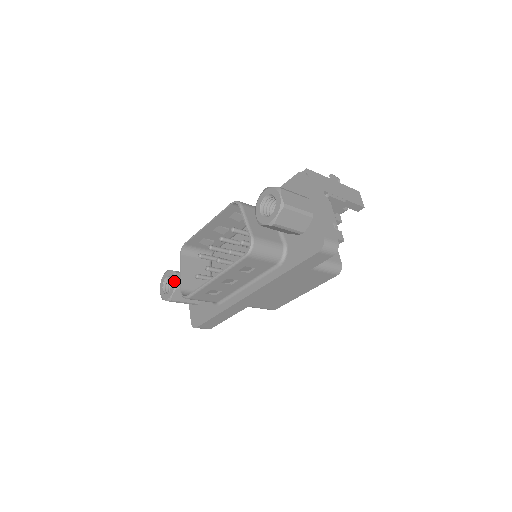
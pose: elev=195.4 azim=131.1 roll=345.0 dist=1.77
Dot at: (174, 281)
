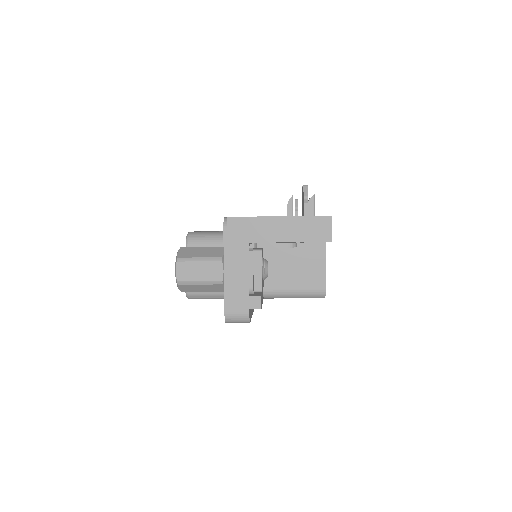
Dot at: occluded
